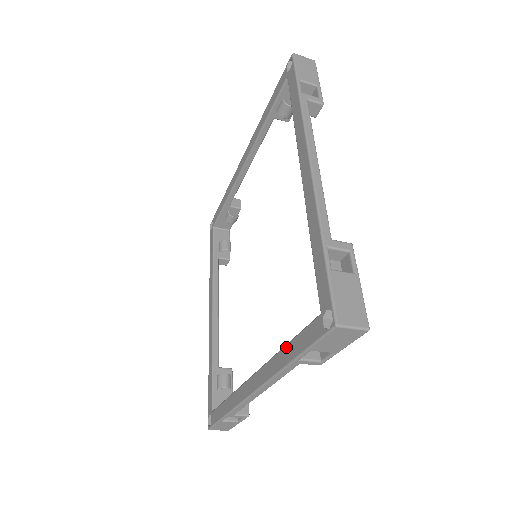
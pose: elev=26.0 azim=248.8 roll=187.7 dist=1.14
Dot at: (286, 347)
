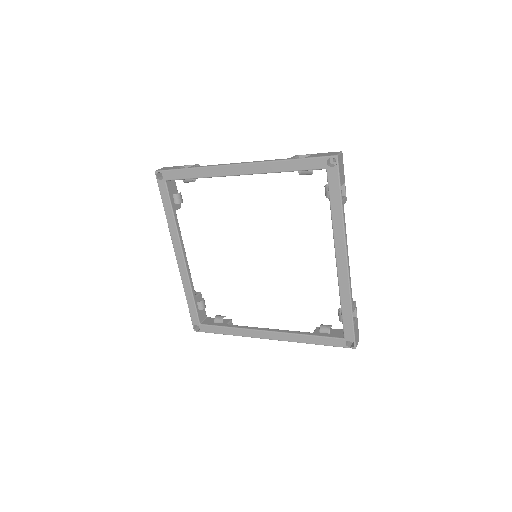
Dot at: (309, 337)
